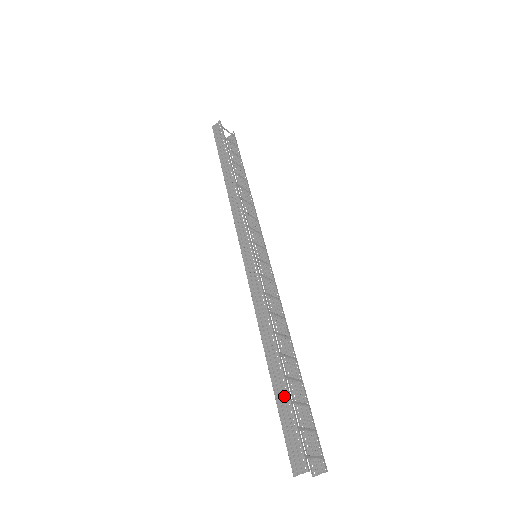
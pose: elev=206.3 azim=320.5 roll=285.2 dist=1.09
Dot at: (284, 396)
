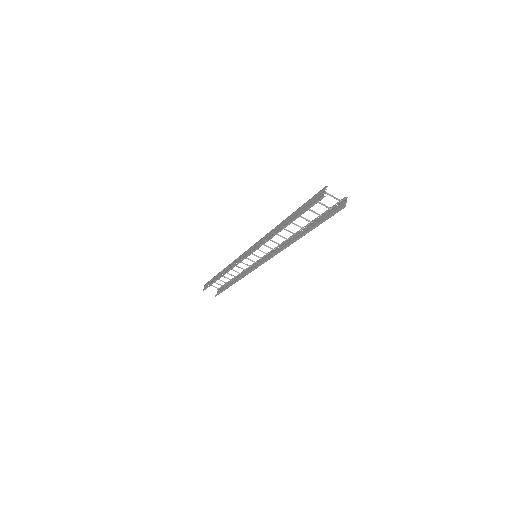
Dot at: (299, 211)
